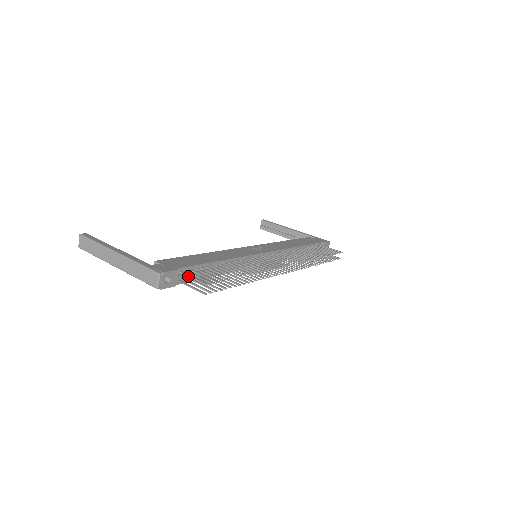
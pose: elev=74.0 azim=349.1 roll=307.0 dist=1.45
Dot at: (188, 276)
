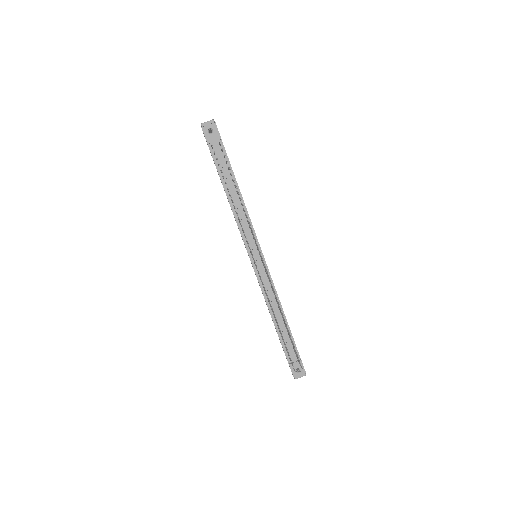
Dot at: occluded
